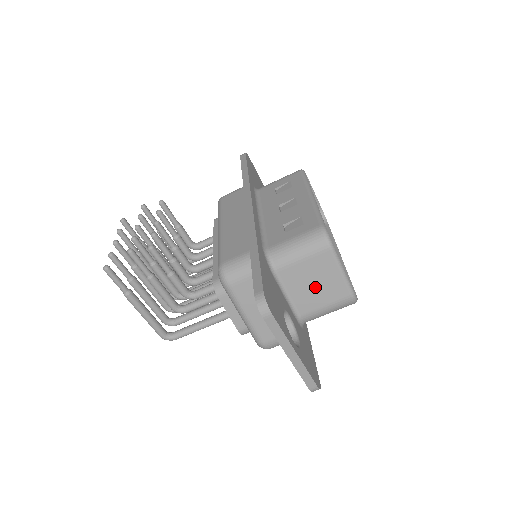
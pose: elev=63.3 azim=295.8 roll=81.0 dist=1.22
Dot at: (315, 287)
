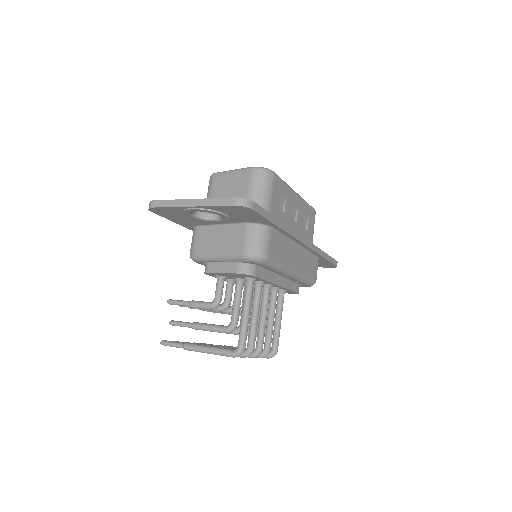
Dot at: (231, 194)
